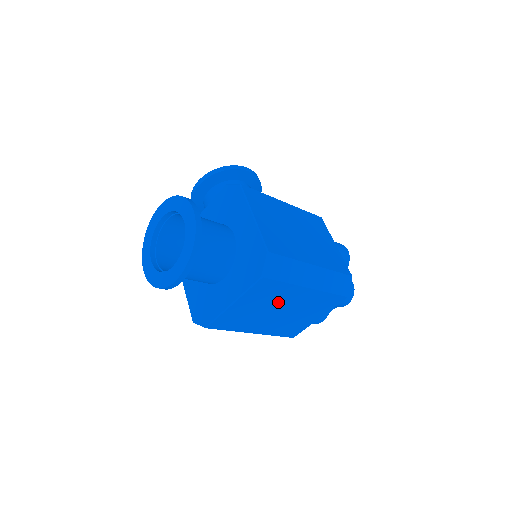
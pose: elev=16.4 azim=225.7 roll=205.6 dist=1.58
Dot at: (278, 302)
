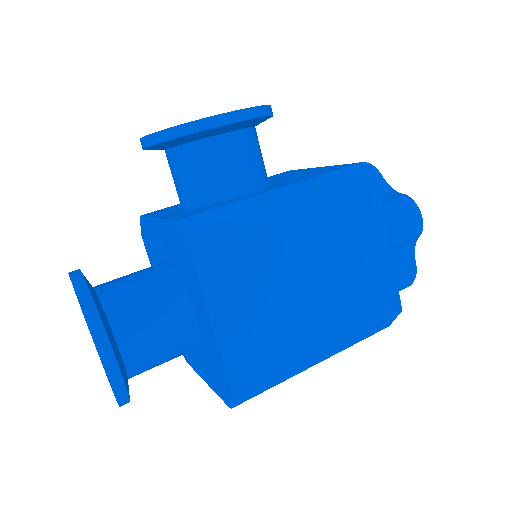
Dot at: occluded
